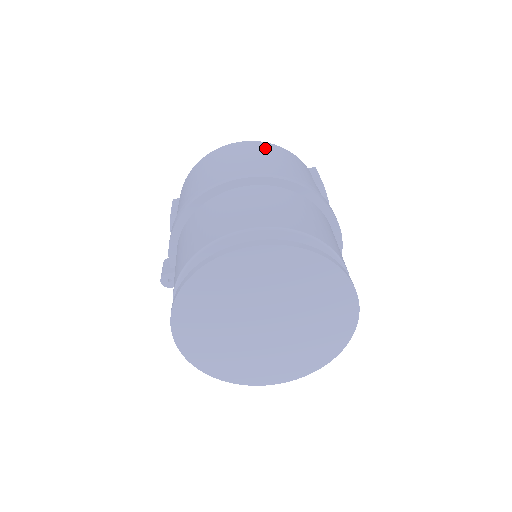
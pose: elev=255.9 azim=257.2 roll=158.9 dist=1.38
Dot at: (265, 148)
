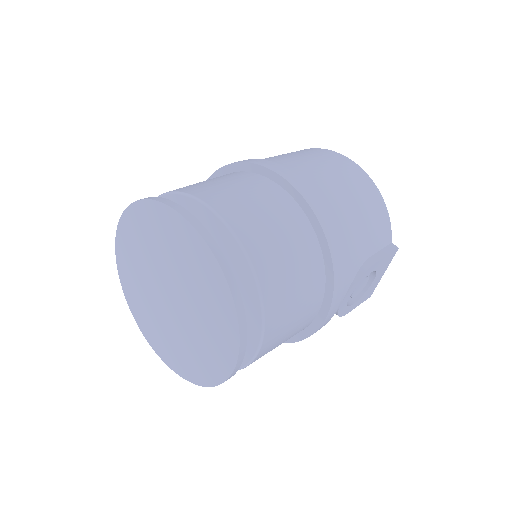
Dot at: (362, 185)
